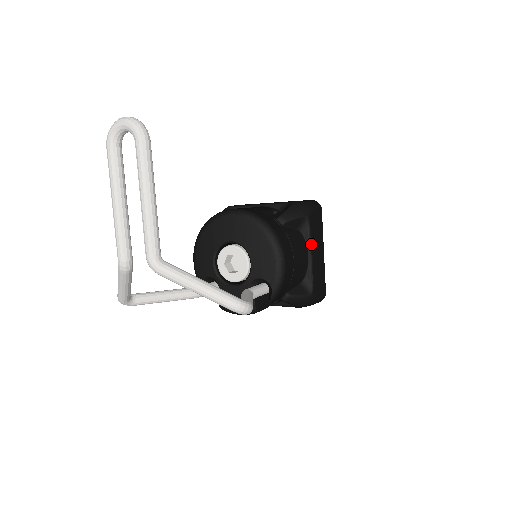
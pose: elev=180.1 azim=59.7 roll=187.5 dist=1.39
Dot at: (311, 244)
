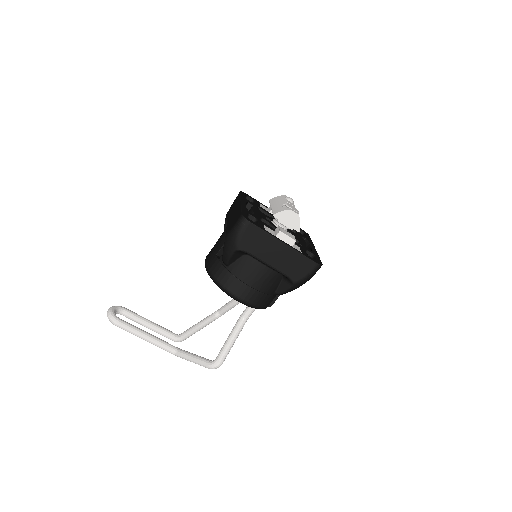
Dot at: (260, 260)
